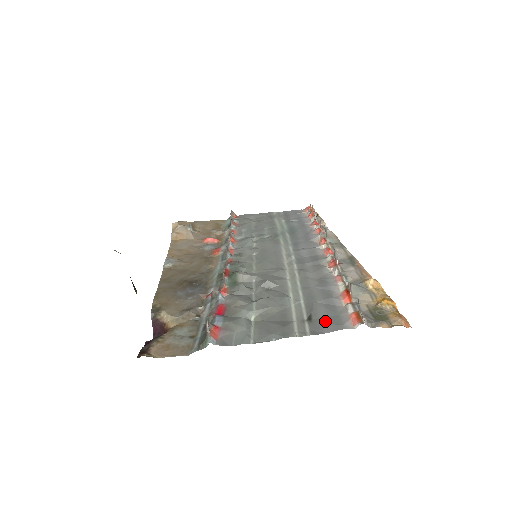
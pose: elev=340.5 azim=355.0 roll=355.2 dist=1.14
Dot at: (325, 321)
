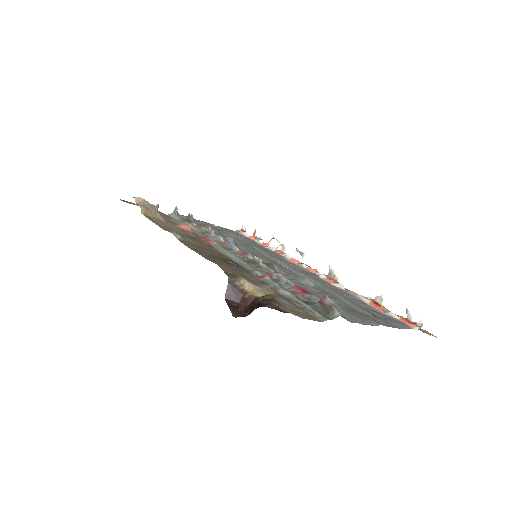
Dot at: (390, 320)
